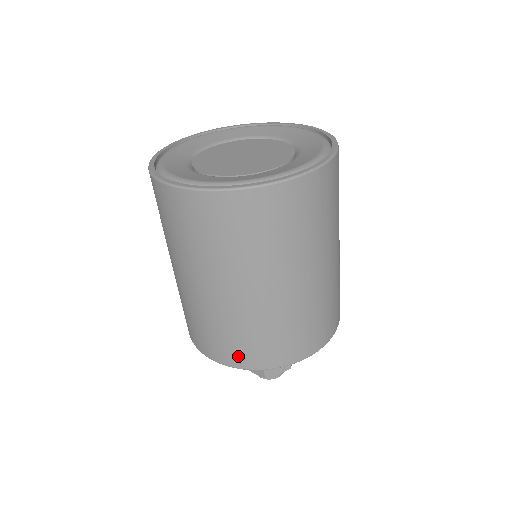
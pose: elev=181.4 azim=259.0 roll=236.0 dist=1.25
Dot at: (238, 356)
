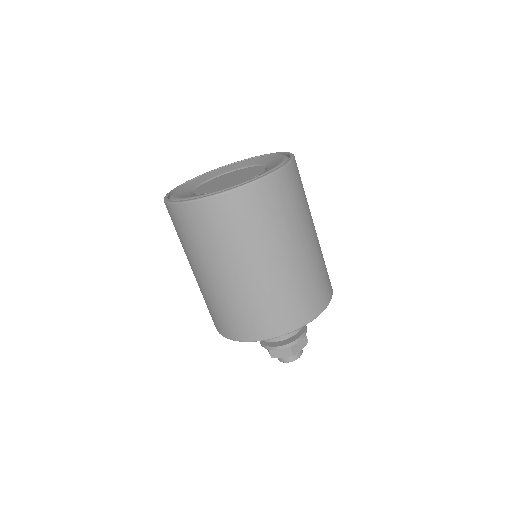
Dot at: (220, 326)
